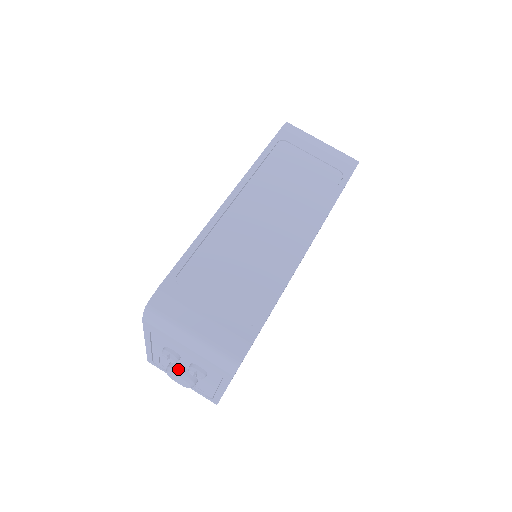
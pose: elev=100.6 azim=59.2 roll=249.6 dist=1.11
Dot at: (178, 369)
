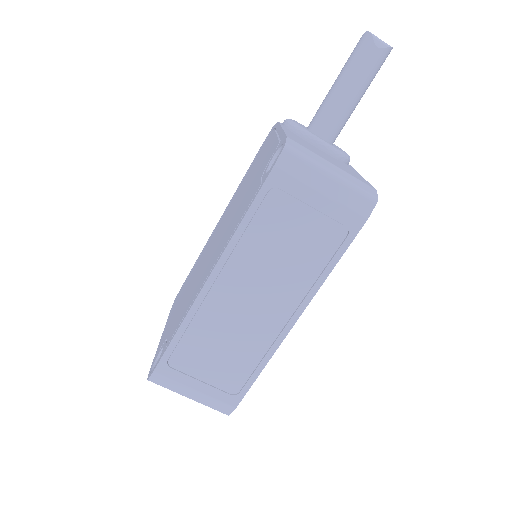
Dot at: occluded
